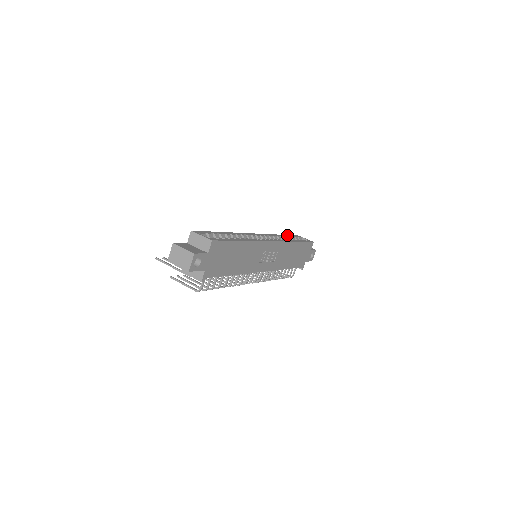
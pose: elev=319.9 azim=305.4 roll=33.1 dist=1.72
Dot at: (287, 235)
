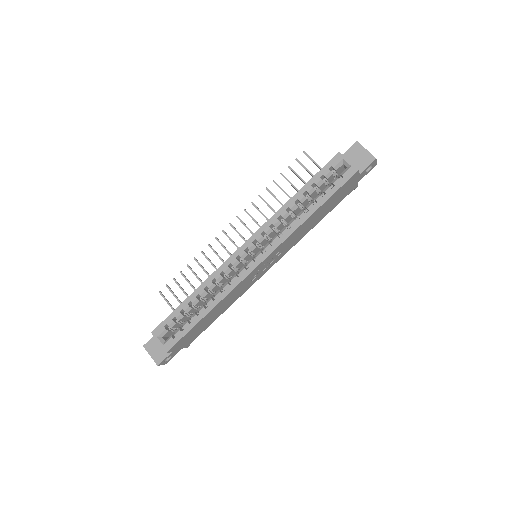
Dot at: (308, 184)
